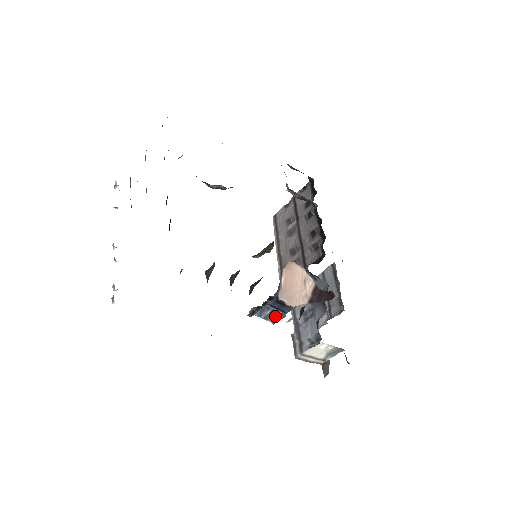
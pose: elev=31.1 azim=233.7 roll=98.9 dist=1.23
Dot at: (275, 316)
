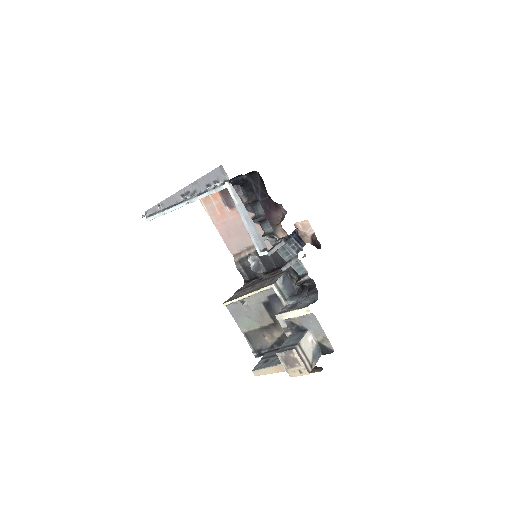
Dot at: (297, 248)
